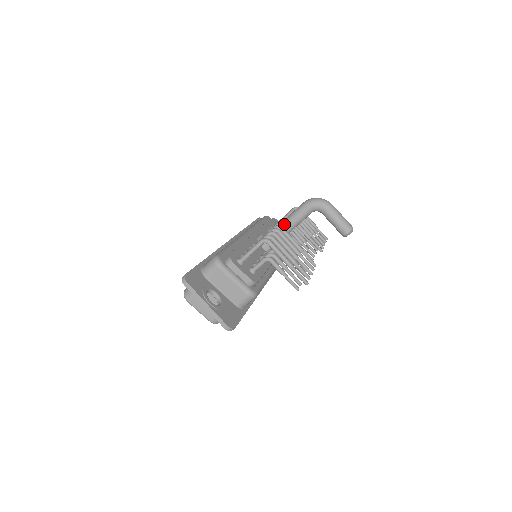
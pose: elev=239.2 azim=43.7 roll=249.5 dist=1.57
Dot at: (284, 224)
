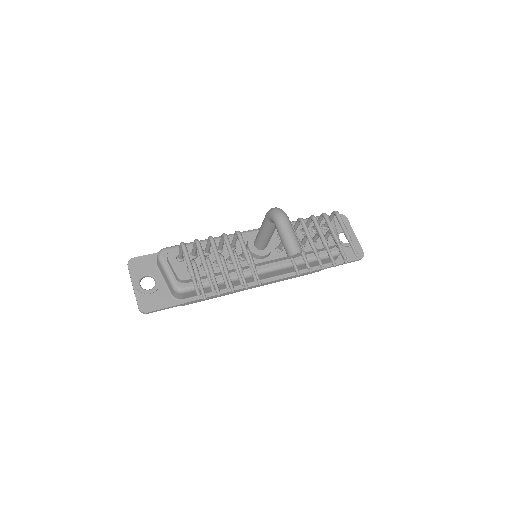
Dot at: (259, 230)
